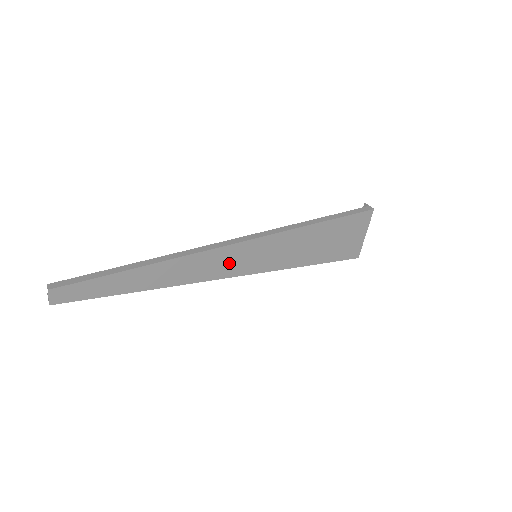
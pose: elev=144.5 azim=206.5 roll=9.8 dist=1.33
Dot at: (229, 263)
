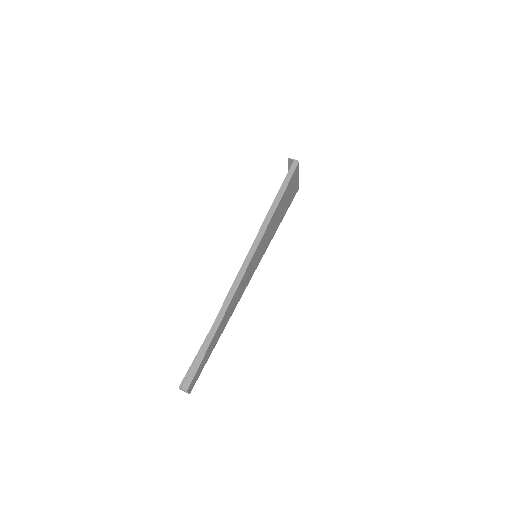
Dot at: (248, 276)
